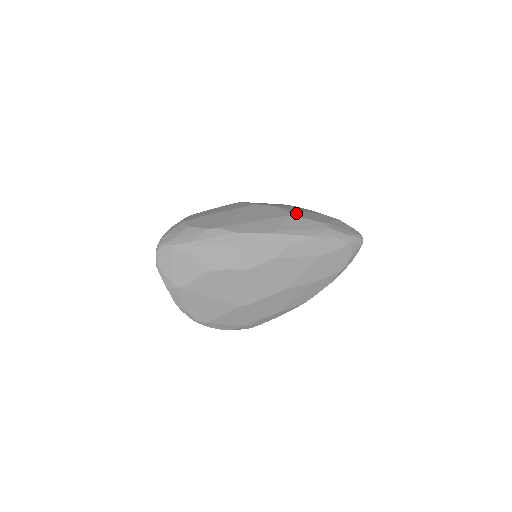
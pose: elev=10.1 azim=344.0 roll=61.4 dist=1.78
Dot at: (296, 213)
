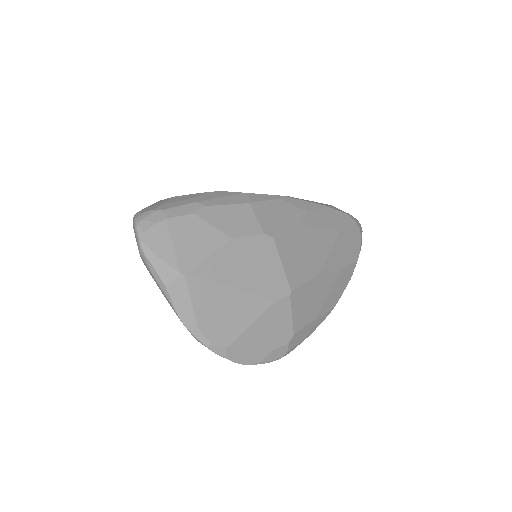
Dot at: occluded
